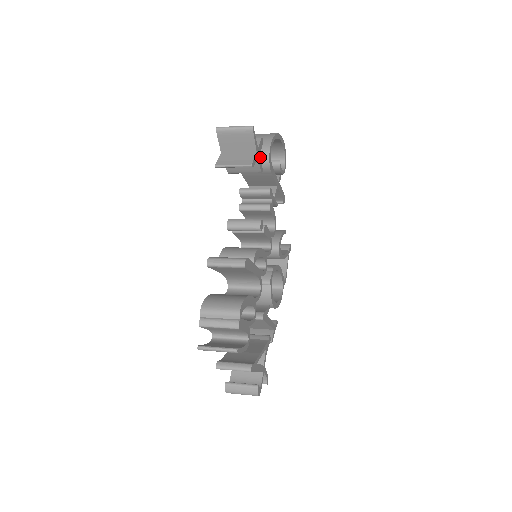
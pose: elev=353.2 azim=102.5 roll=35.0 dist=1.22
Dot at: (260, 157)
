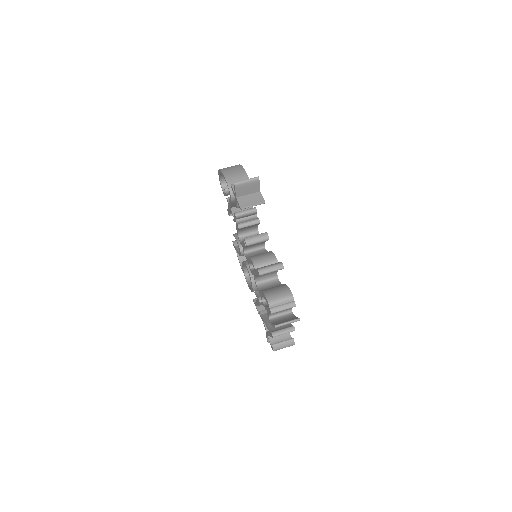
Dot at: occluded
